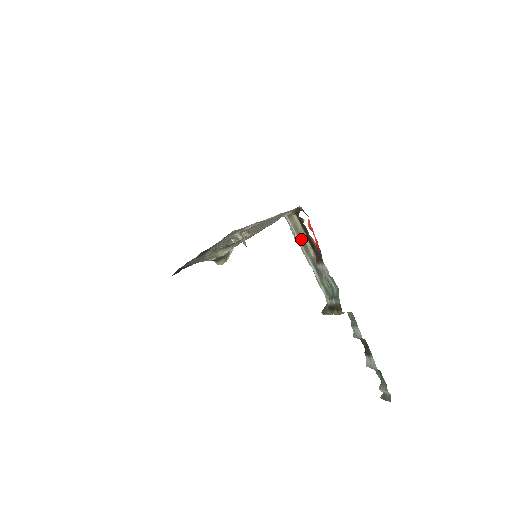
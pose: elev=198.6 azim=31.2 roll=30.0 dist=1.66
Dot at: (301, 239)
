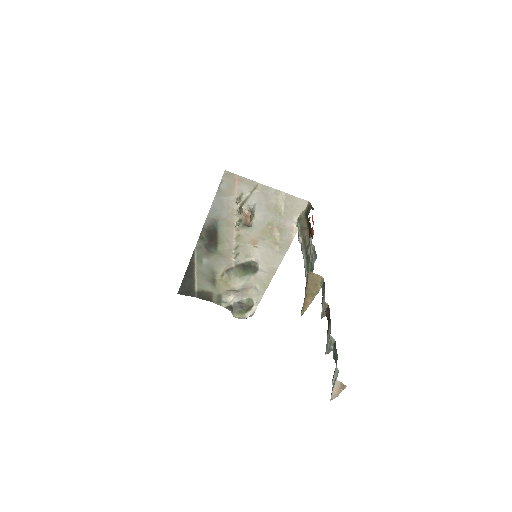
Dot at: (302, 234)
